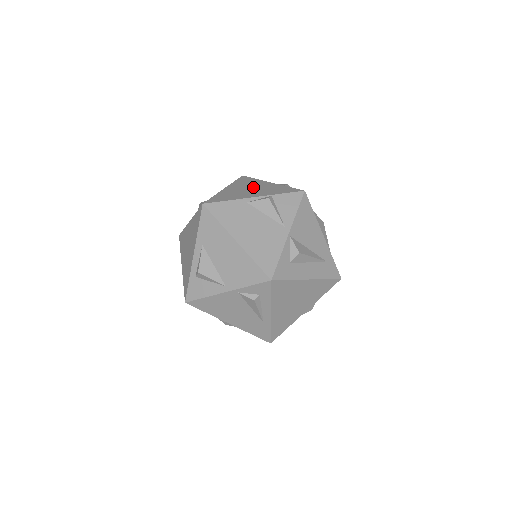
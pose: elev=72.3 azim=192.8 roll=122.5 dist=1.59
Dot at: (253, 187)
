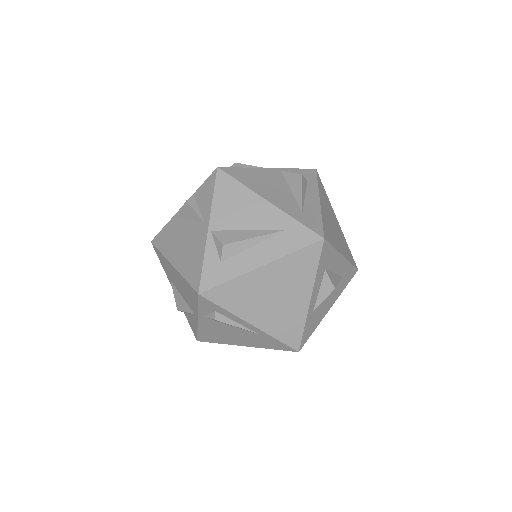
Dot at: occluded
